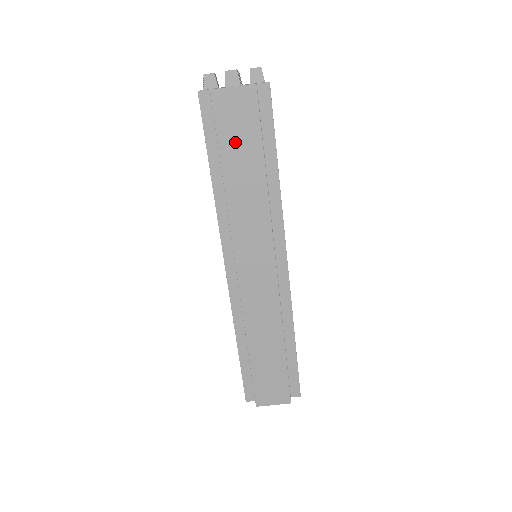
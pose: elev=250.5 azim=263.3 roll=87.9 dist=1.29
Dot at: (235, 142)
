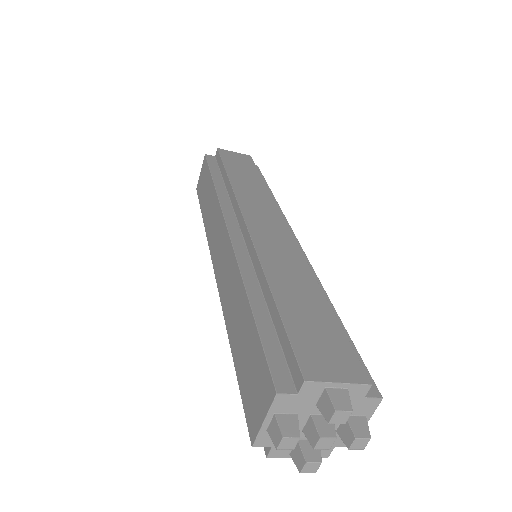
Dot at: occluded
